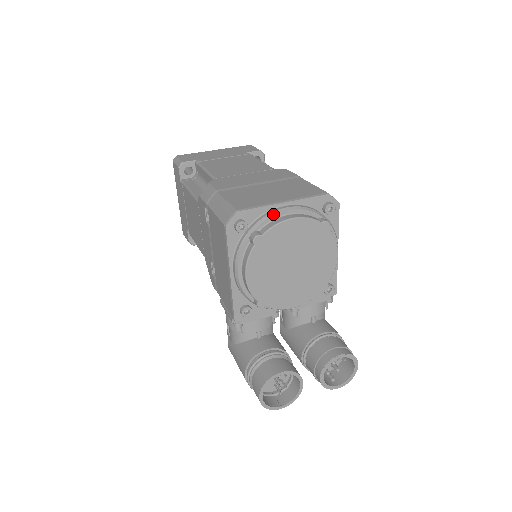
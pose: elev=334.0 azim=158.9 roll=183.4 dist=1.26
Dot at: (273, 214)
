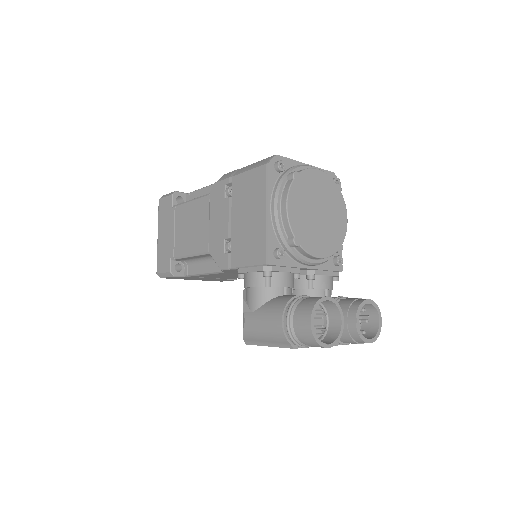
Dot at: (302, 165)
